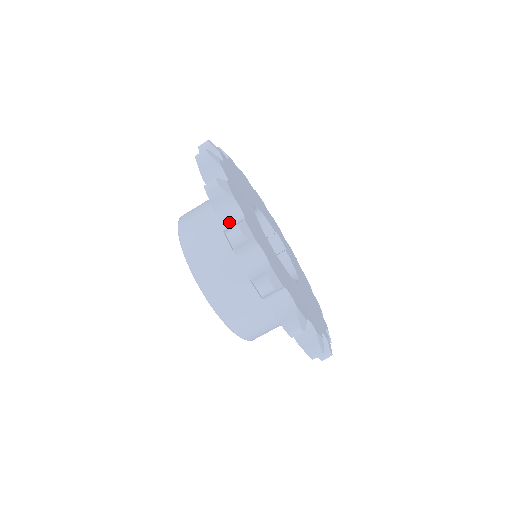
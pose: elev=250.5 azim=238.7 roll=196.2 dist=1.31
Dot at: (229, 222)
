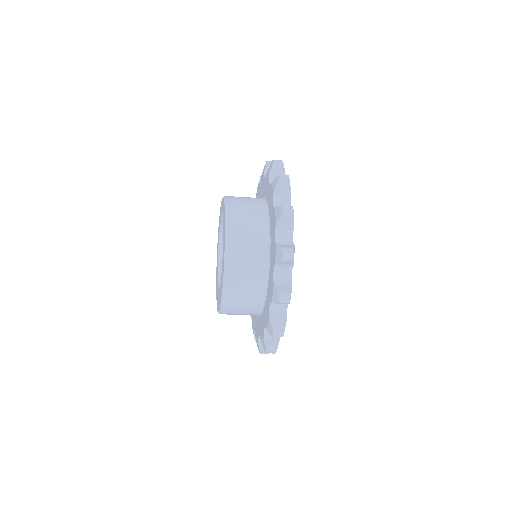
Dot at: occluded
